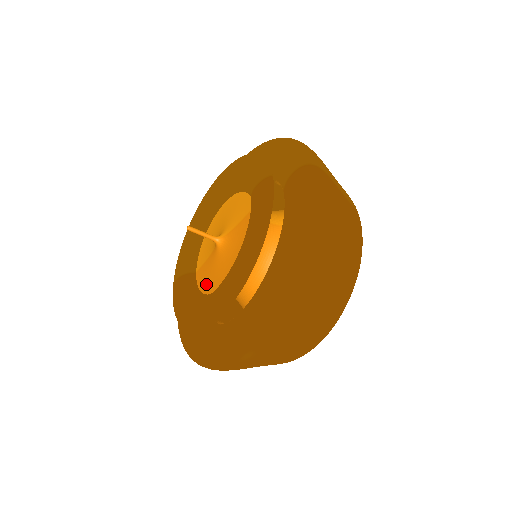
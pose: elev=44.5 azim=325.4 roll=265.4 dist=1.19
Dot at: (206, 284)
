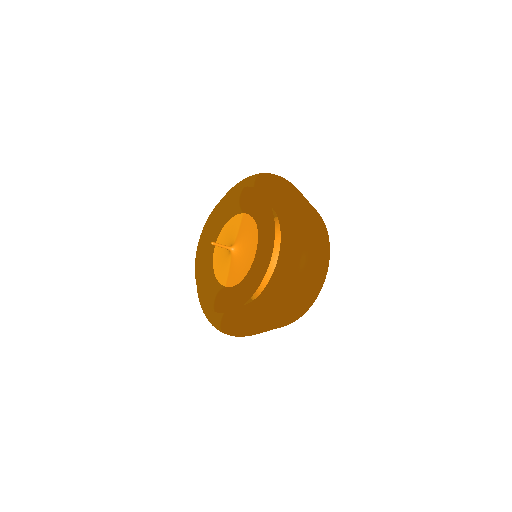
Dot at: (242, 274)
